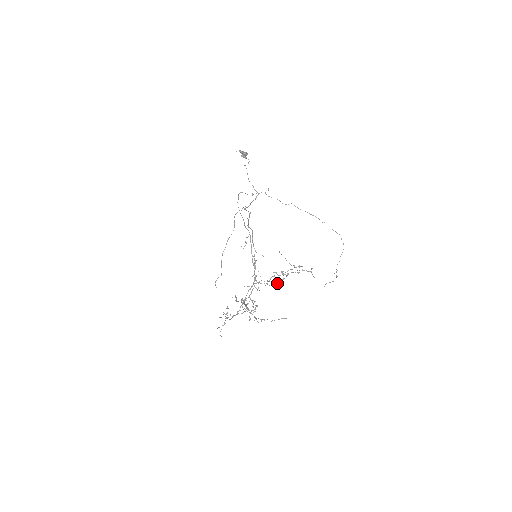
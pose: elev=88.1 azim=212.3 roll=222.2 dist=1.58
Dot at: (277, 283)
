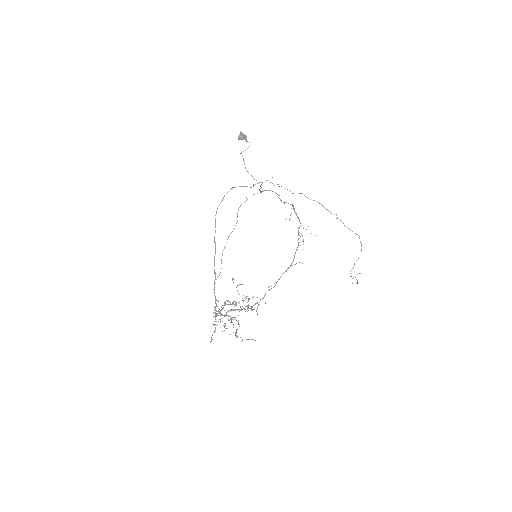
Dot at: (224, 315)
